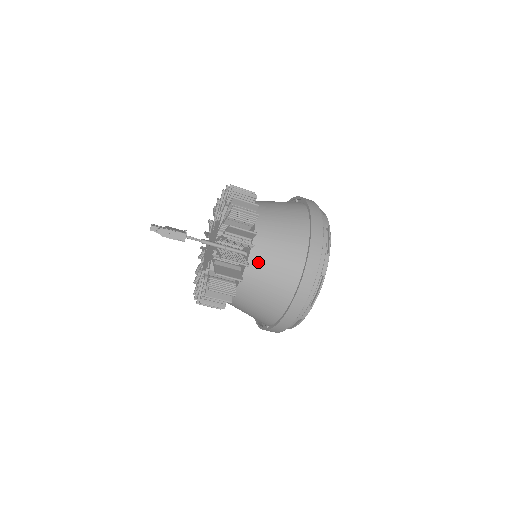
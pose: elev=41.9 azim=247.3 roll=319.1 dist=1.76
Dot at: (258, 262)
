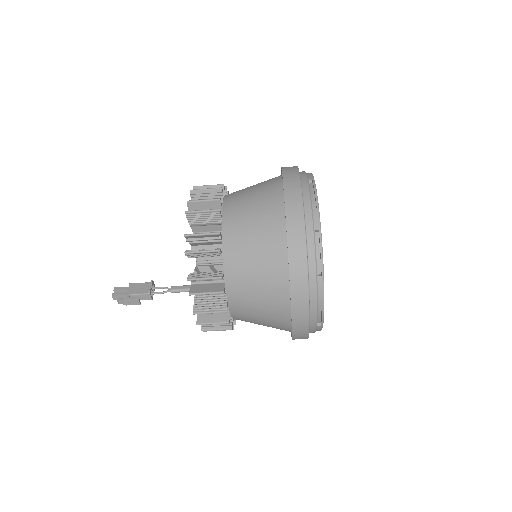
Dot at: (239, 301)
